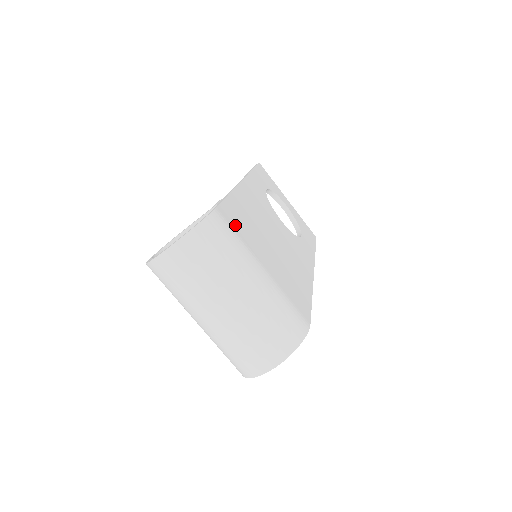
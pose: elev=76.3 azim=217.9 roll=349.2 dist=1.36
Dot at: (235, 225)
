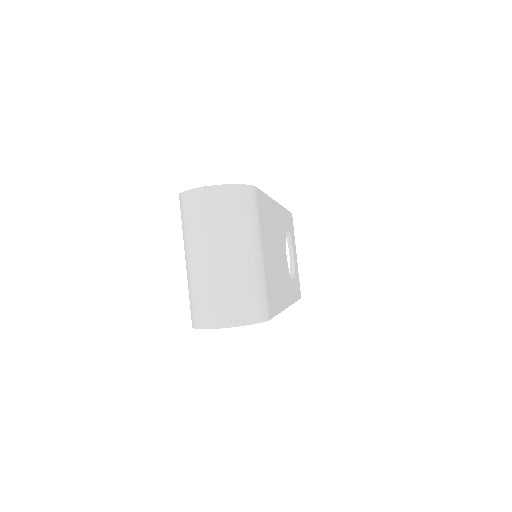
Dot at: (261, 210)
